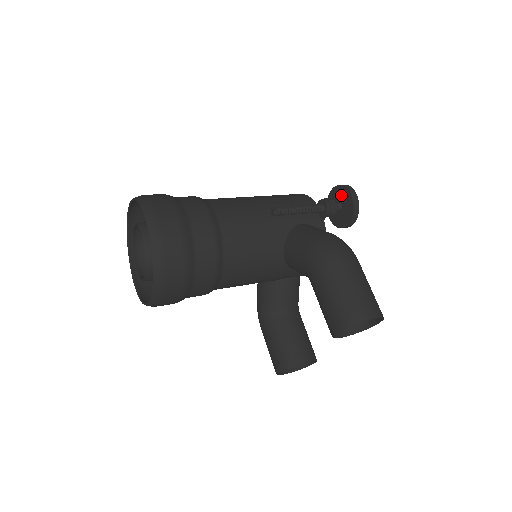
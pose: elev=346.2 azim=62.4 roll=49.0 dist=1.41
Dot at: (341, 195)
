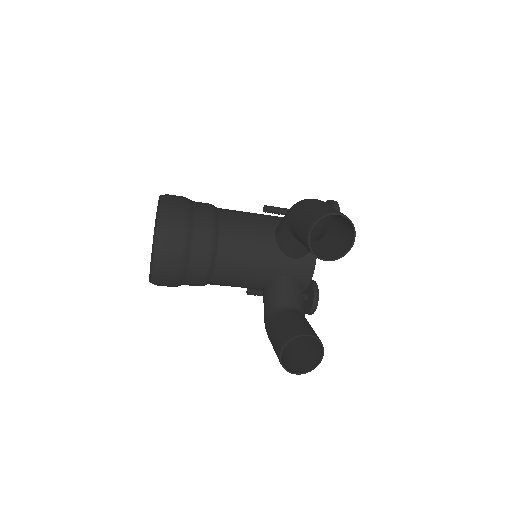
Dot at: occluded
